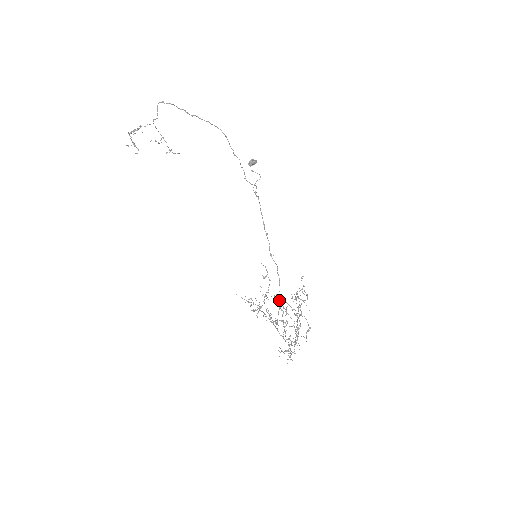
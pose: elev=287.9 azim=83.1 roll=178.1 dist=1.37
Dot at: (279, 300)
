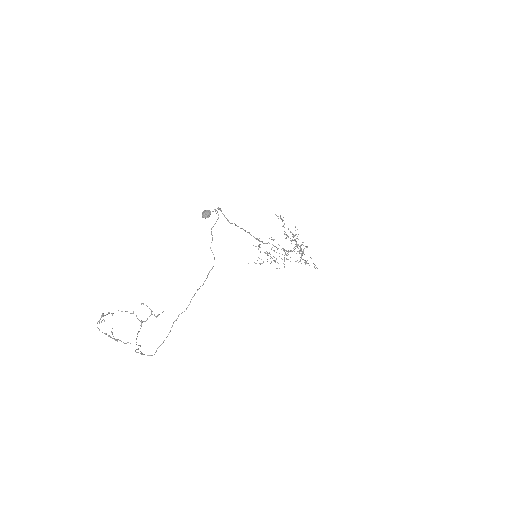
Dot at: occluded
